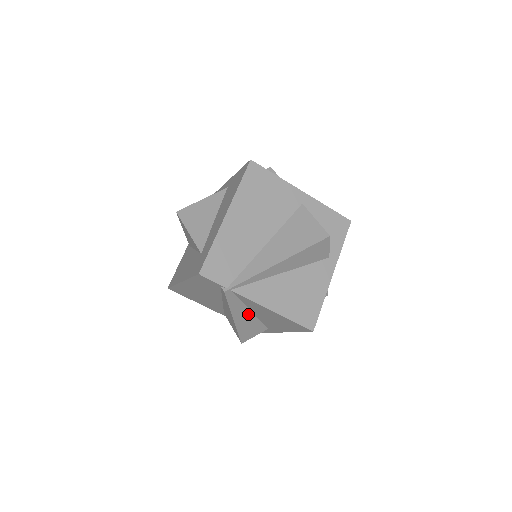
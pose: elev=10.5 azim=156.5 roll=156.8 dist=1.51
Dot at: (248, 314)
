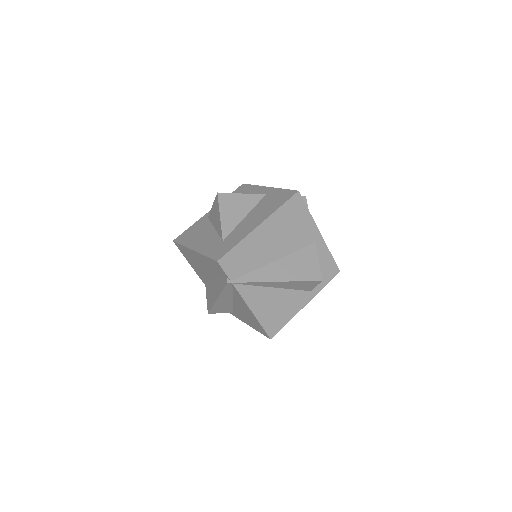
Dot at: (229, 300)
